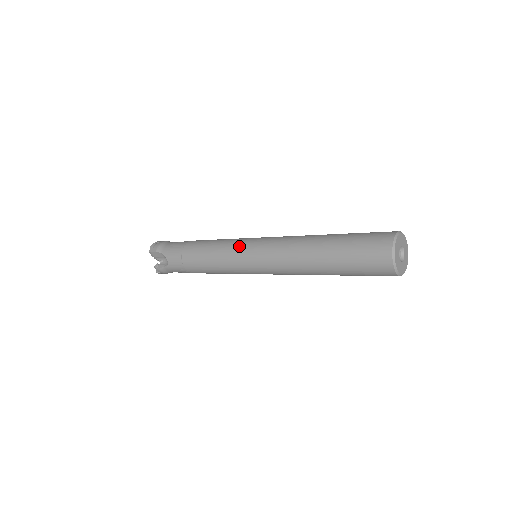
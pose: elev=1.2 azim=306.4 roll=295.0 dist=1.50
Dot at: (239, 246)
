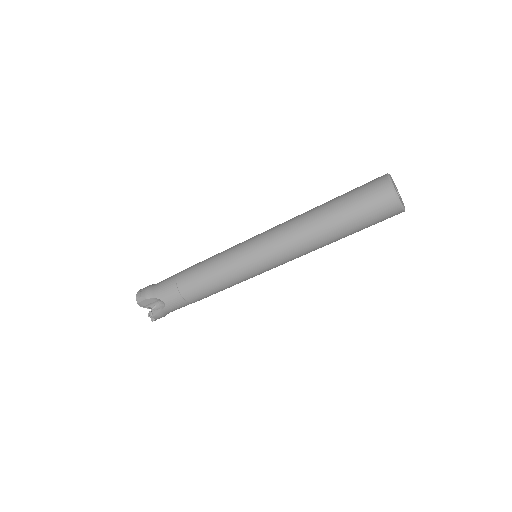
Dot at: (238, 253)
